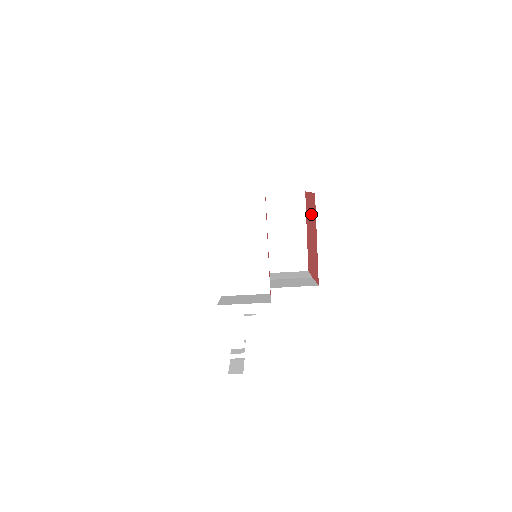
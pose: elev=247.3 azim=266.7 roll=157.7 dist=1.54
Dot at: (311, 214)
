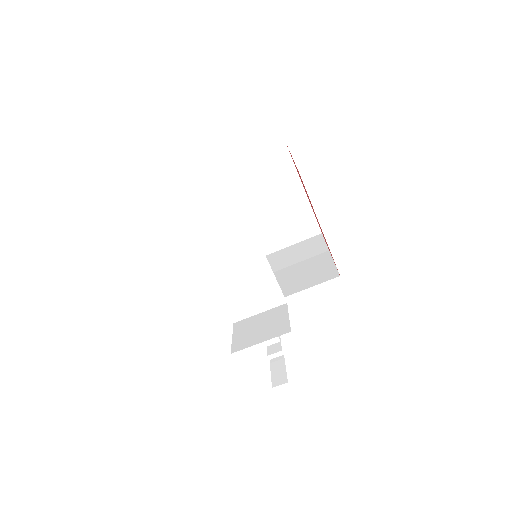
Dot at: occluded
